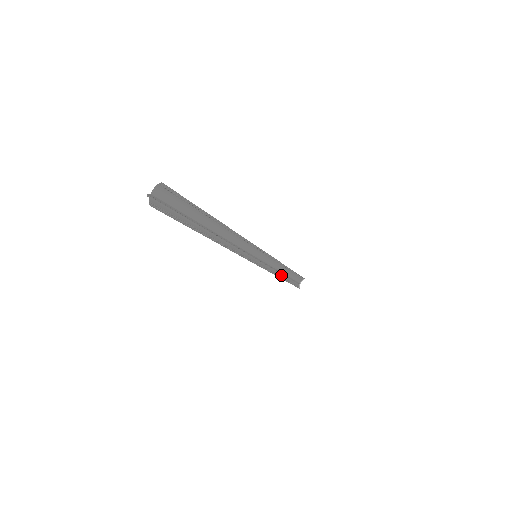
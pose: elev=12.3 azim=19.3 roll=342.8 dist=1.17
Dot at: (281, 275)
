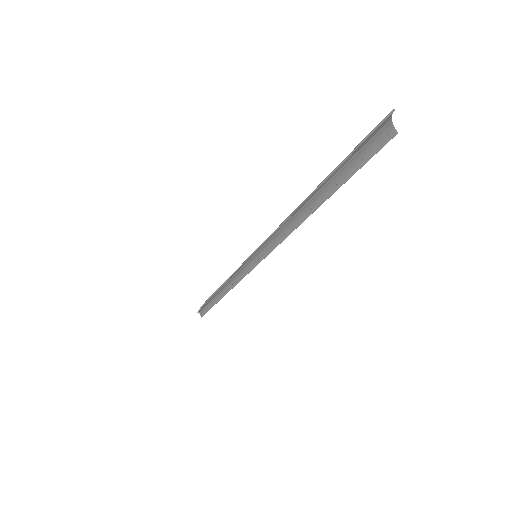
Dot at: (221, 293)
